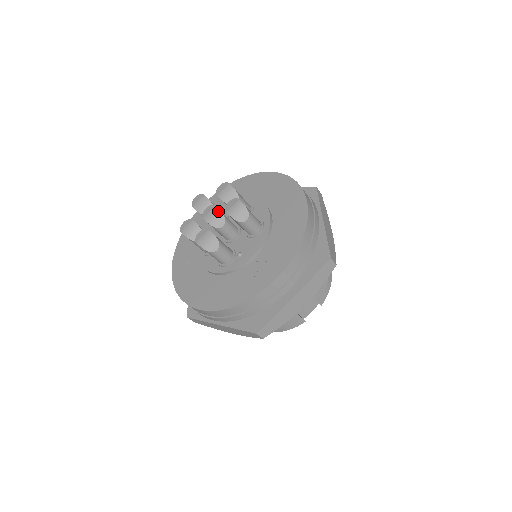
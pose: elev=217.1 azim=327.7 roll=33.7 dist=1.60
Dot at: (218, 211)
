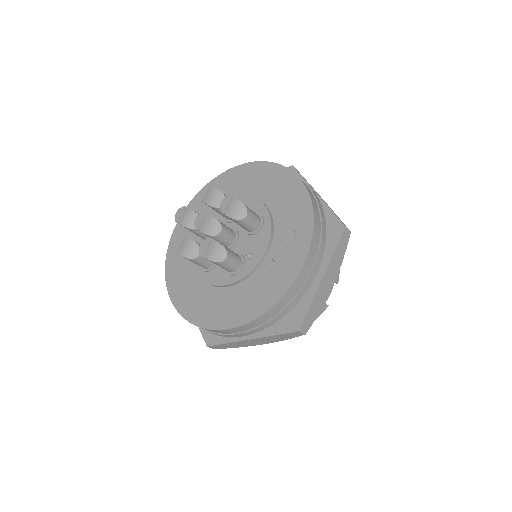
Dot at: (210, 217)
